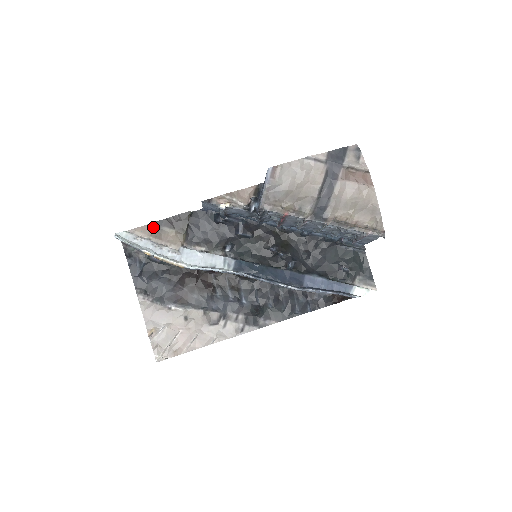
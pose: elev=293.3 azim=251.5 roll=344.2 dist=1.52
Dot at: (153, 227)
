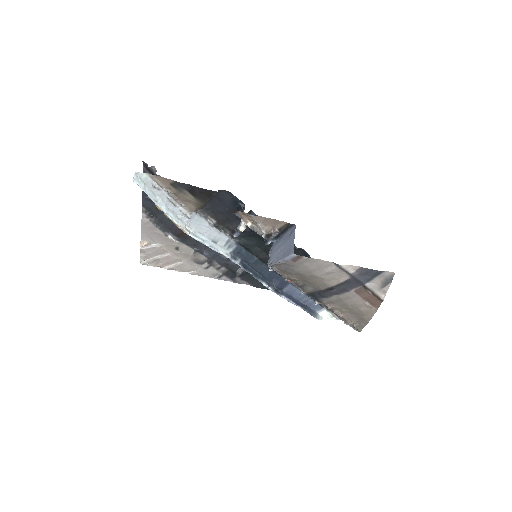
Dot at: (175, 184)
